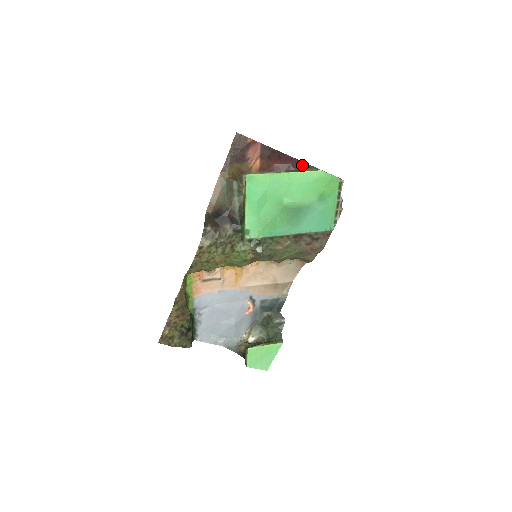
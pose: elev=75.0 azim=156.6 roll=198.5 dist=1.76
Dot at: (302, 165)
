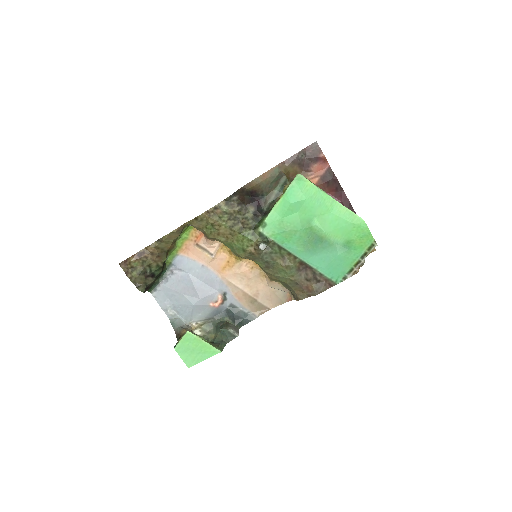
Dot at: occluded
